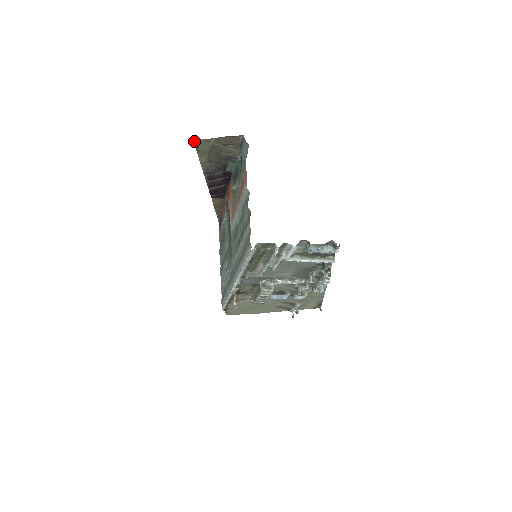
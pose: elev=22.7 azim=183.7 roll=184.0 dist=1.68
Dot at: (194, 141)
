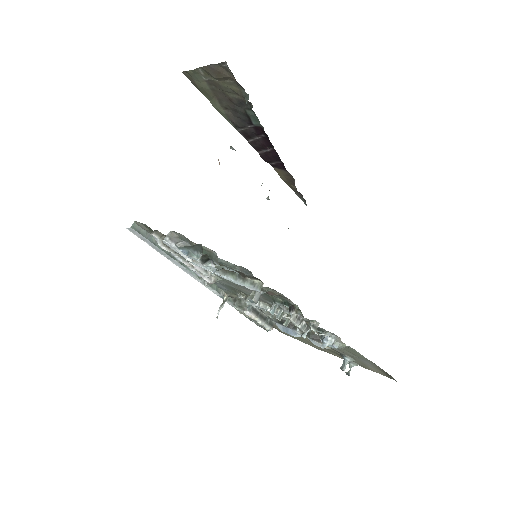
Dot at: (184, 73)
